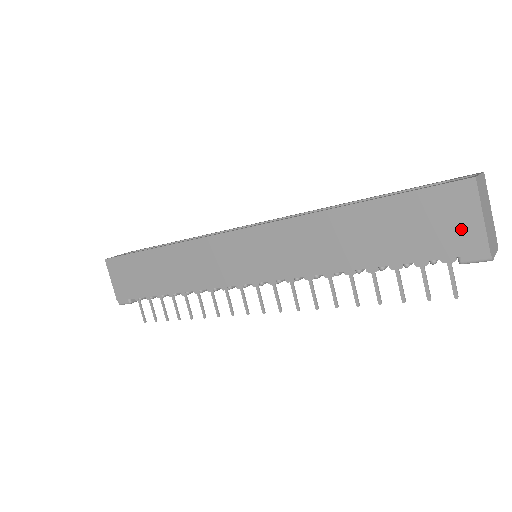
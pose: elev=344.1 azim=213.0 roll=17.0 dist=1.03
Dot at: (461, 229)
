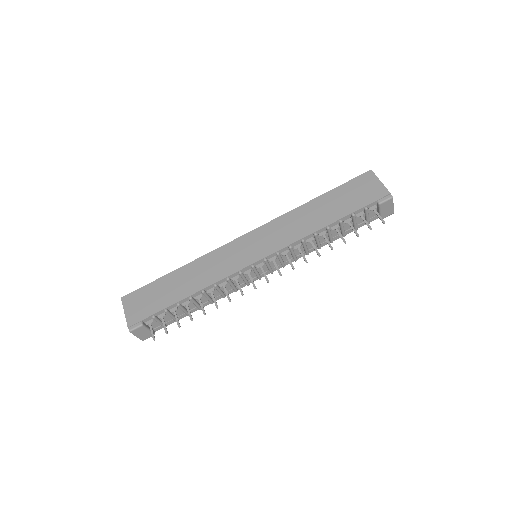
Dot at: (374, 189)
